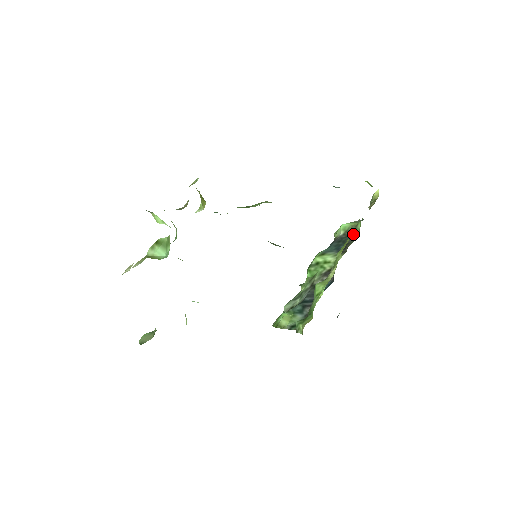
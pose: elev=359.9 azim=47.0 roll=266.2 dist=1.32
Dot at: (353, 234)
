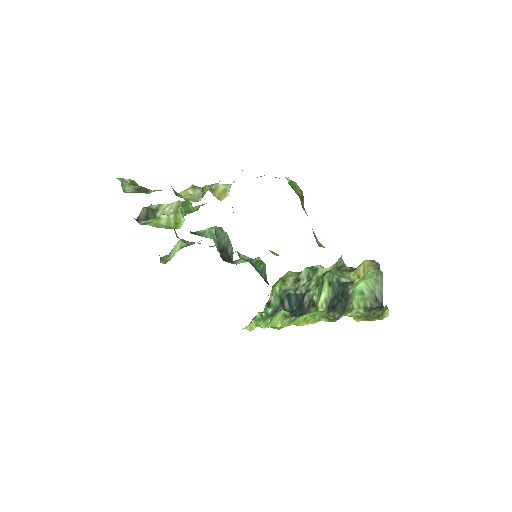
Dot at: (344, 309)
